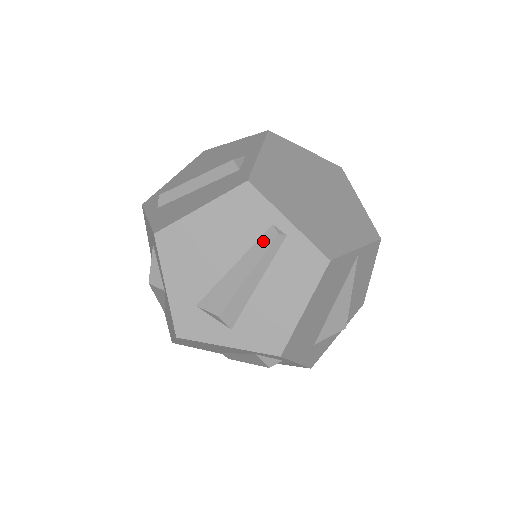
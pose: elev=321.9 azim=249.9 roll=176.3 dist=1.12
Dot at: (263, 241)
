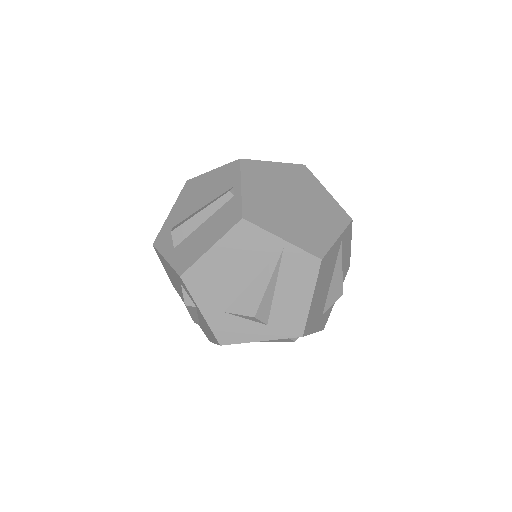
Dot at: (221, 195)
